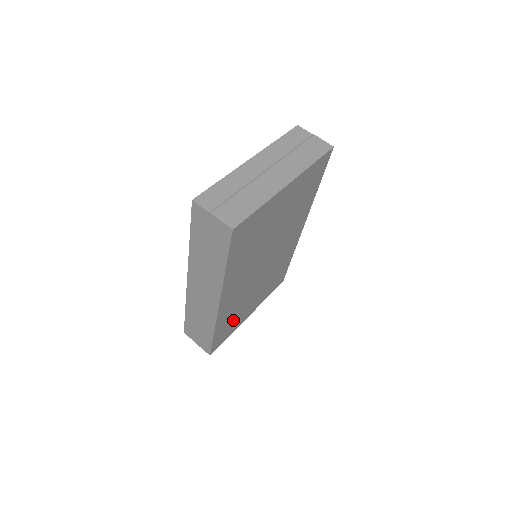
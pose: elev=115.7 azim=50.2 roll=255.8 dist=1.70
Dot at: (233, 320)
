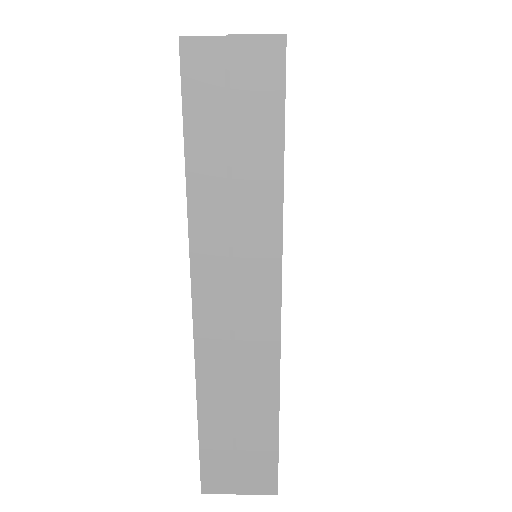
Dot at: occluded
